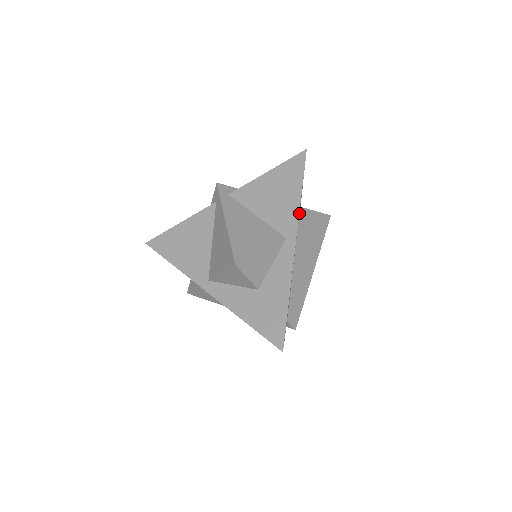
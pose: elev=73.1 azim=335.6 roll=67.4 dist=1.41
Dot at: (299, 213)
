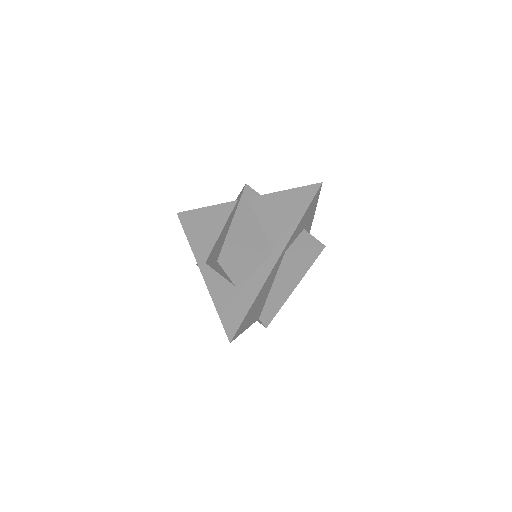
Dot at: (299, 234)
